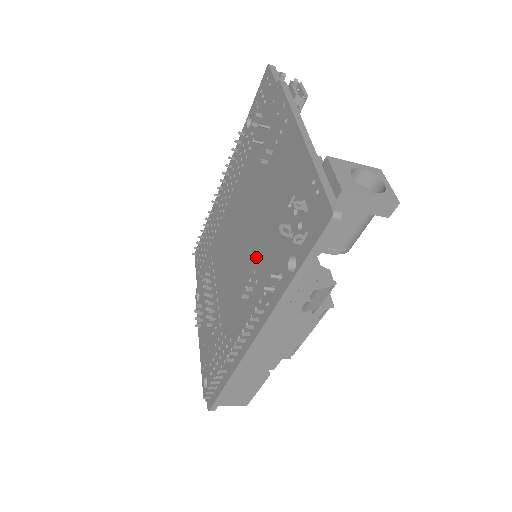
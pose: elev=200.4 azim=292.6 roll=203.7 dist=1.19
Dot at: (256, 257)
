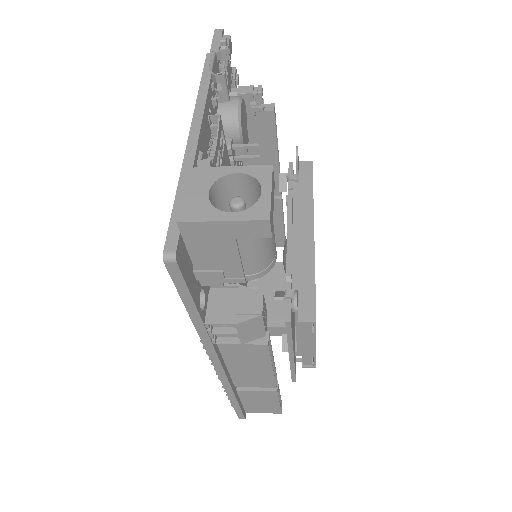
Dot at: occluded
